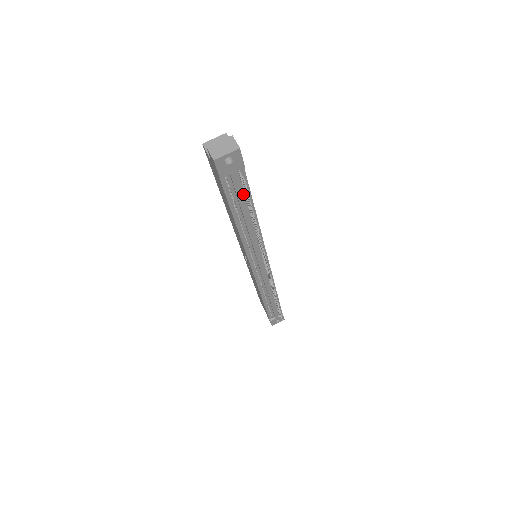
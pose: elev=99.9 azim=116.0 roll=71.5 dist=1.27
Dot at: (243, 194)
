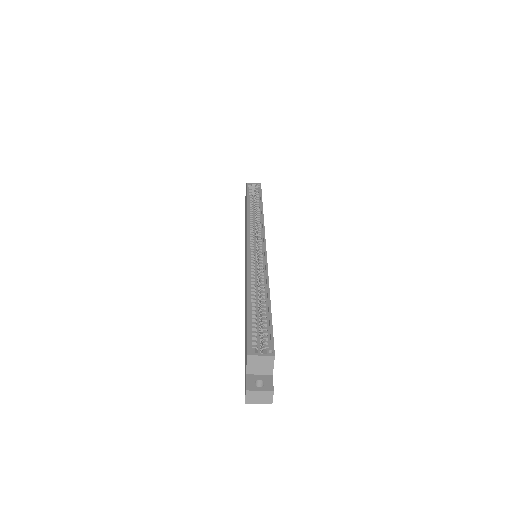
Dot at: occluded
